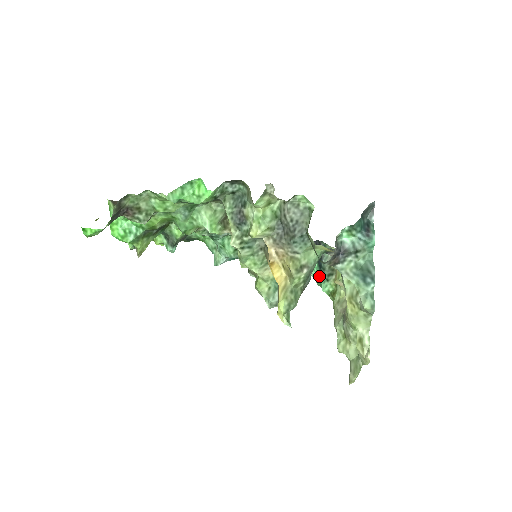
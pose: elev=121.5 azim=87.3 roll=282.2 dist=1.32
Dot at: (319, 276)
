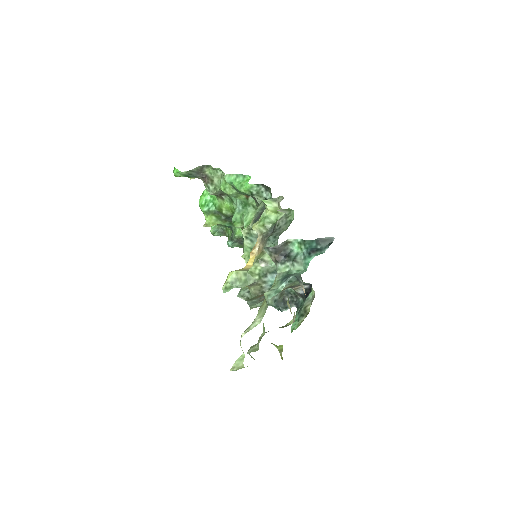
Dot at: (297, 315)
